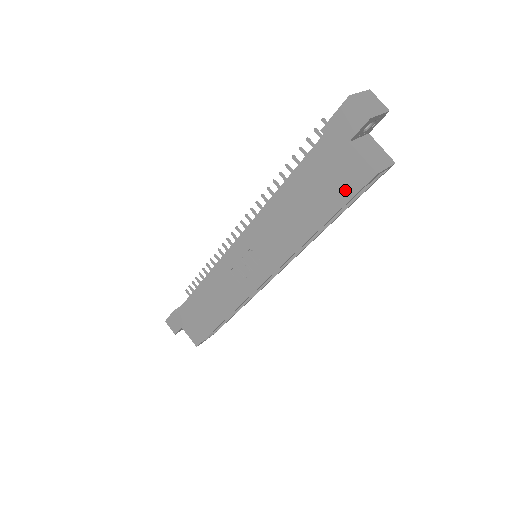
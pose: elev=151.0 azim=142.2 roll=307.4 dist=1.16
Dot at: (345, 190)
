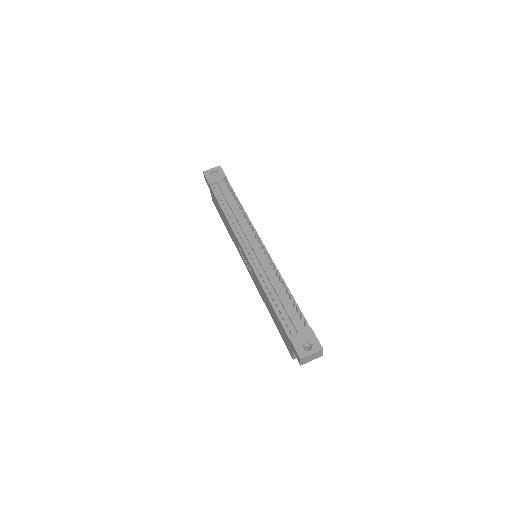
Dot at: (284, 340)
